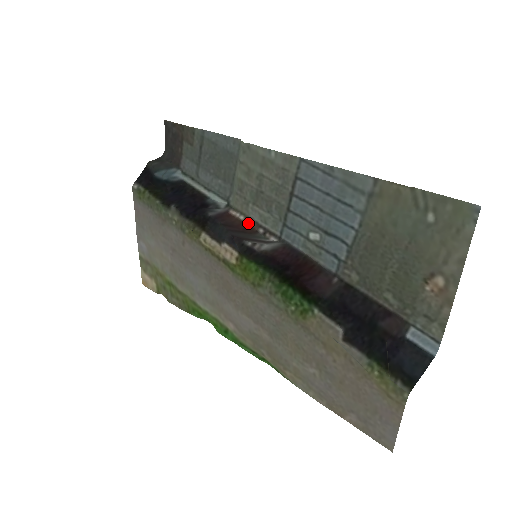
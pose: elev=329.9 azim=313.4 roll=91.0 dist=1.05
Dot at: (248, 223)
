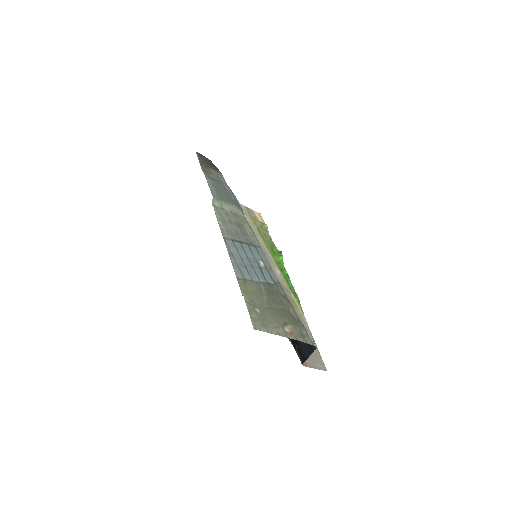
Dot at: (251, 229)
